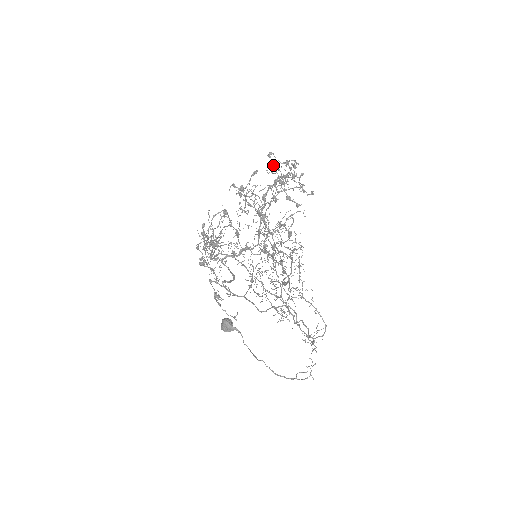
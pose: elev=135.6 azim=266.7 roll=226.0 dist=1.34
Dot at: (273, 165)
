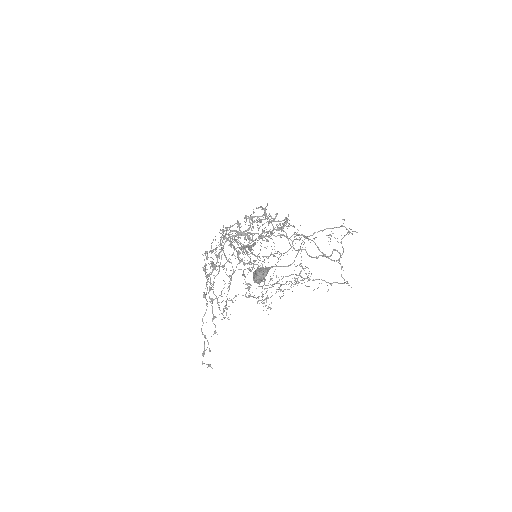
Dot at: (239, 251)
